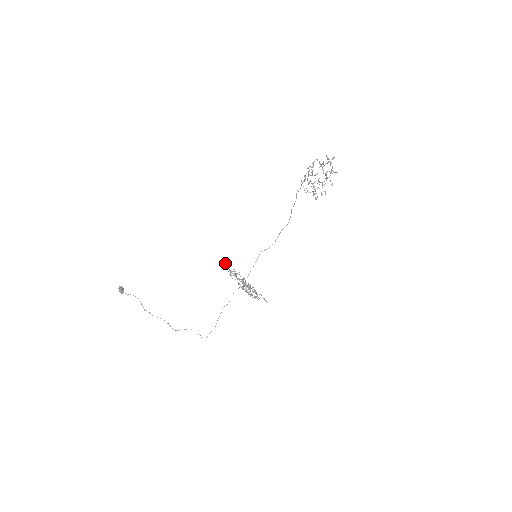
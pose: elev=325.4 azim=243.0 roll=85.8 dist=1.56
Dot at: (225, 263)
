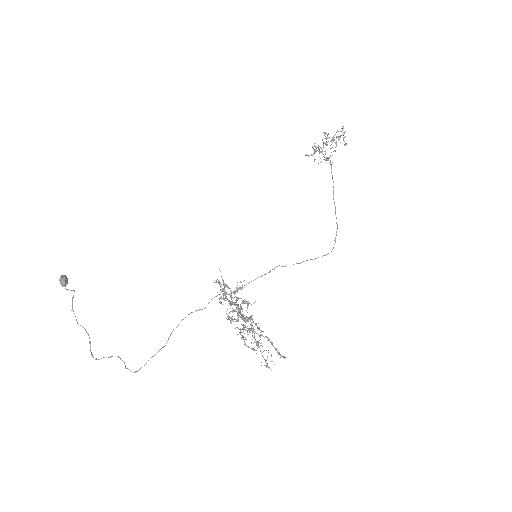
Dot at: (230, 322)
